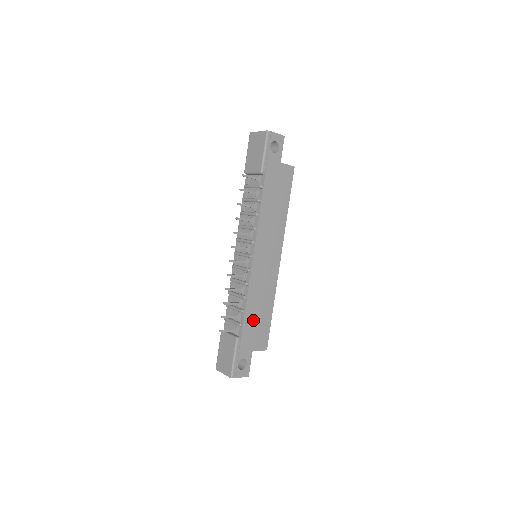
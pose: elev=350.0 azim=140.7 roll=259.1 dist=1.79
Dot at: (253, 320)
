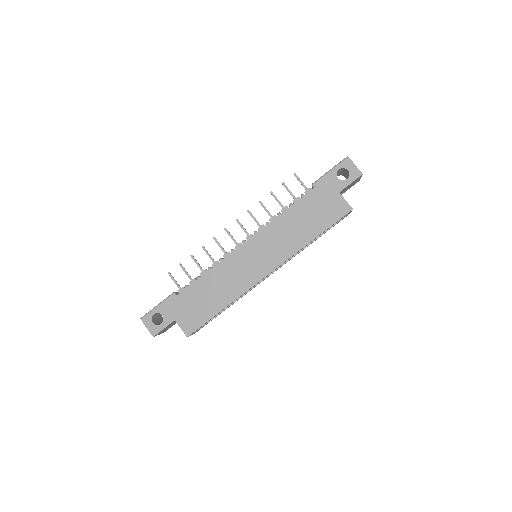
Dot at: (199, 295)
